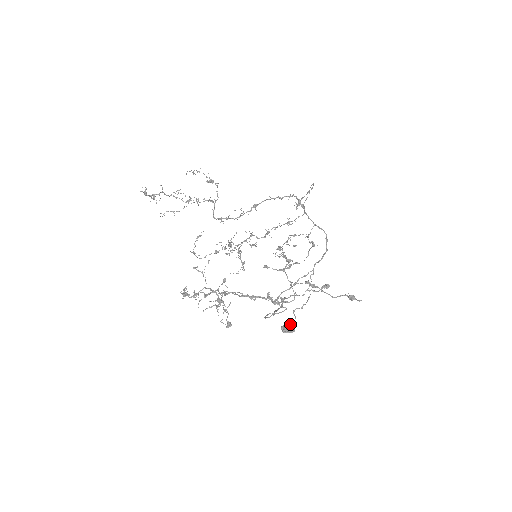
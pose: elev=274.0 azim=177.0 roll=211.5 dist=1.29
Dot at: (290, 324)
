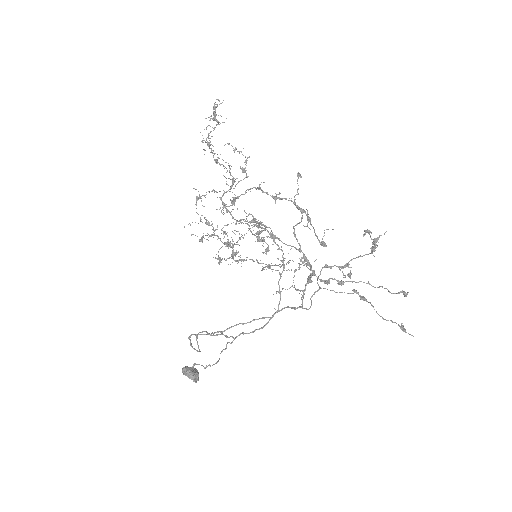
Dot at: occluded
